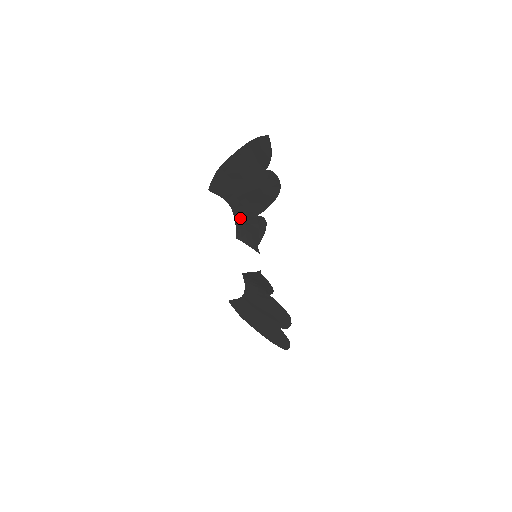
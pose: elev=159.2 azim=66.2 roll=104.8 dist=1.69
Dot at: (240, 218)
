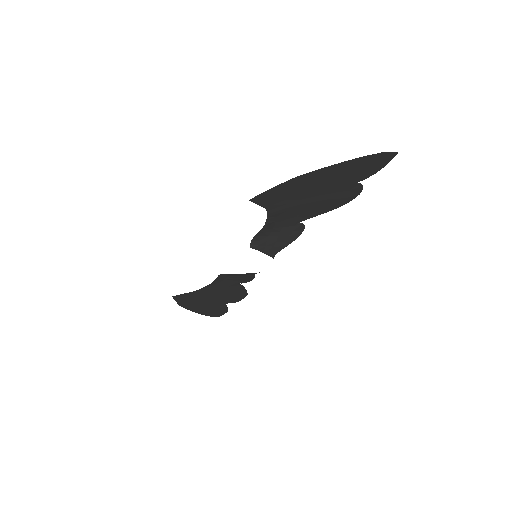
Dot at: (270, 226)
